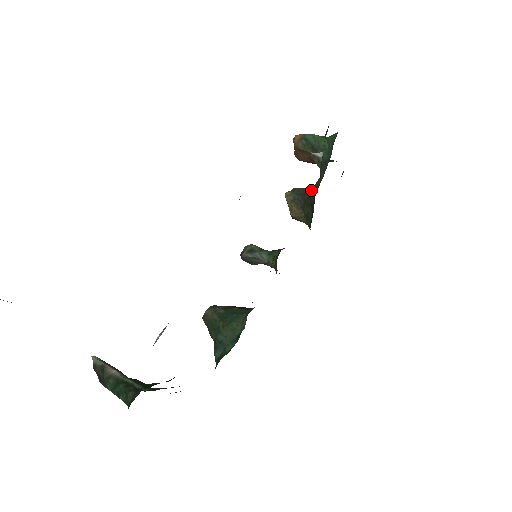
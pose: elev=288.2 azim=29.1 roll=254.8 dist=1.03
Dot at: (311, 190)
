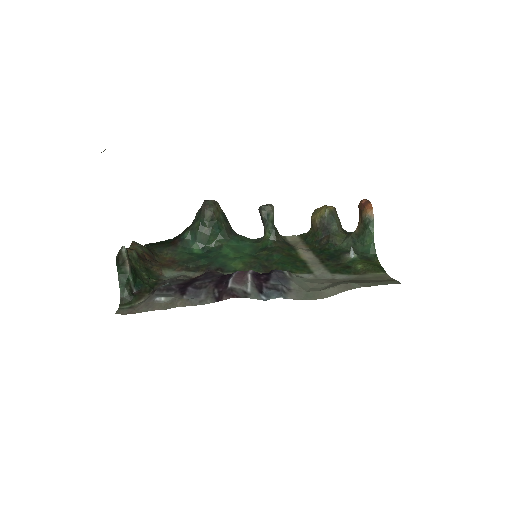
Dot at: (333, 235)
